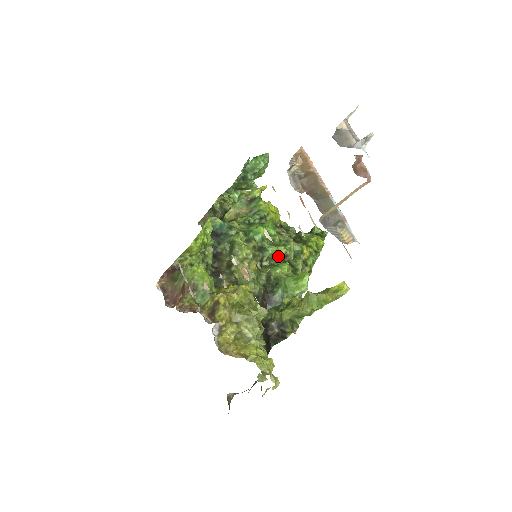
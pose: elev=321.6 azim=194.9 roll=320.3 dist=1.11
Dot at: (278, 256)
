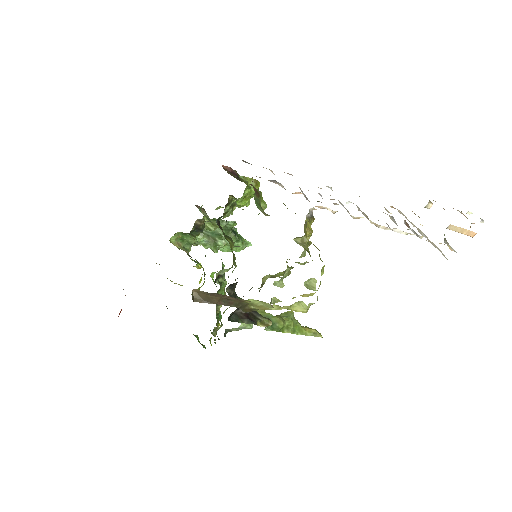
Dot at: occluded
